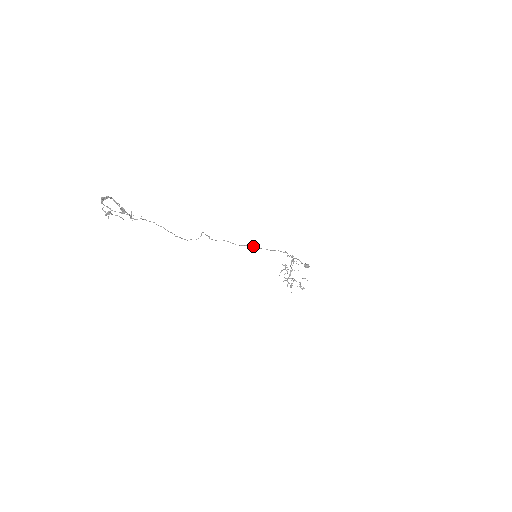
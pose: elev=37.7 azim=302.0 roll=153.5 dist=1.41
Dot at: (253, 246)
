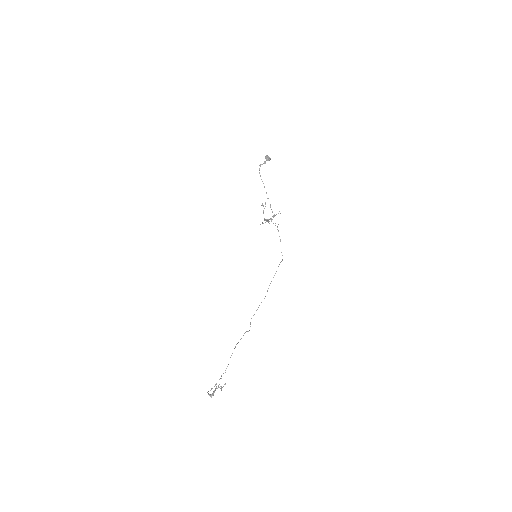
Dot at: occluded
